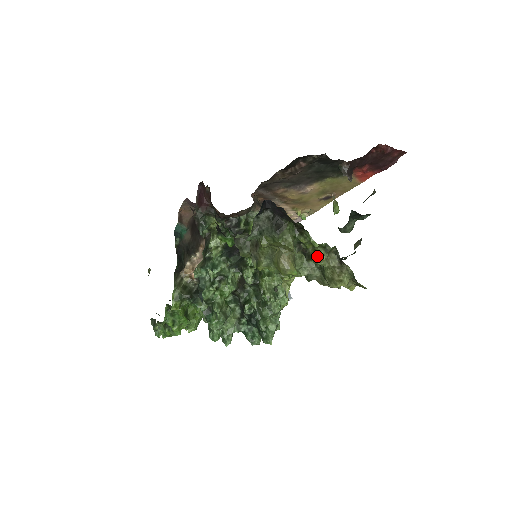
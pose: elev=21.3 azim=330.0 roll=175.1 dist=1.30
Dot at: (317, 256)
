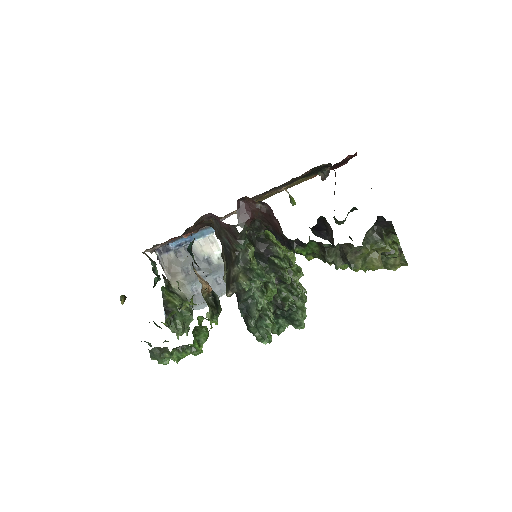
Dot at: (396, 251)
